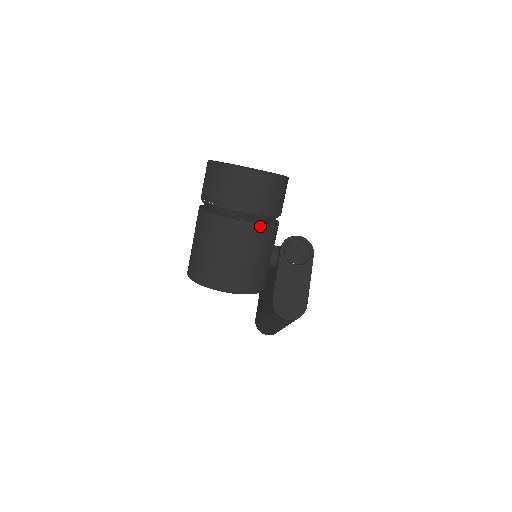
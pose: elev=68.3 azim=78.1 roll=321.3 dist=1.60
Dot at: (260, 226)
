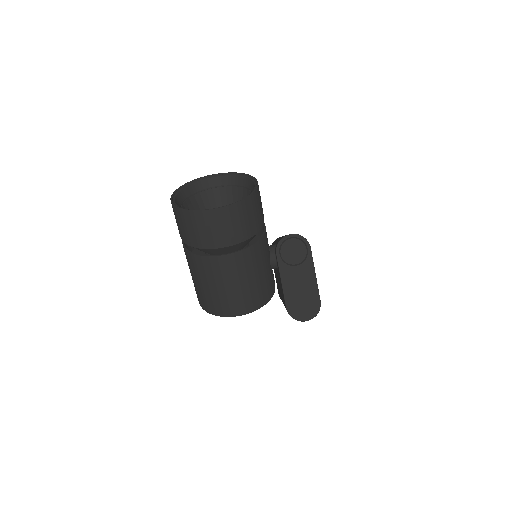
Dot at: (248, 250)
